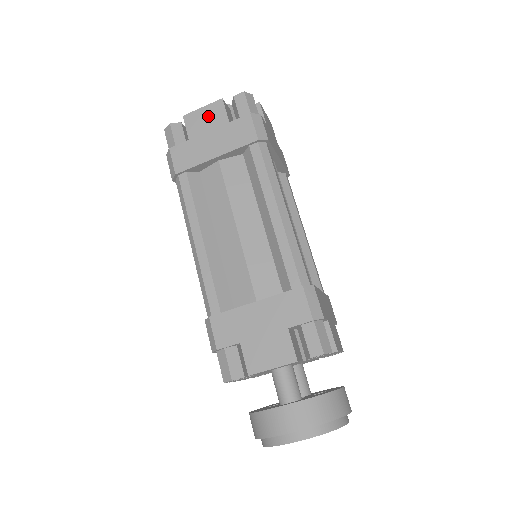
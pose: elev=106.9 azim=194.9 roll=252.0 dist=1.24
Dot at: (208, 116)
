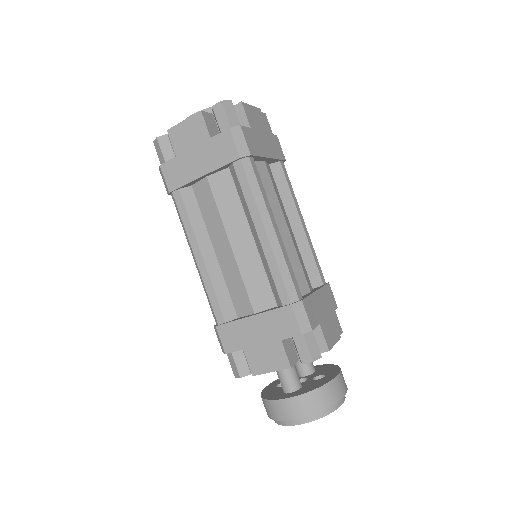
Dot at: (190, 131)
